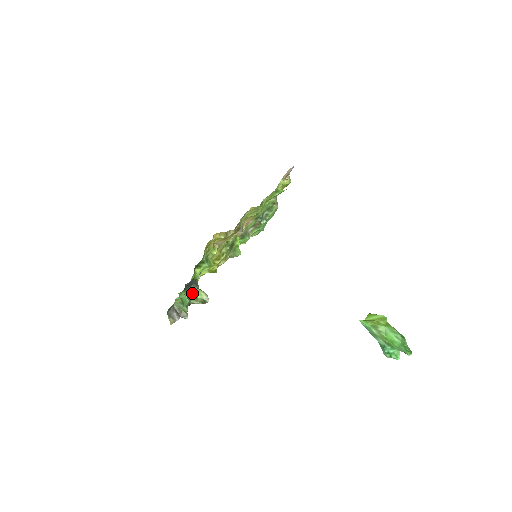
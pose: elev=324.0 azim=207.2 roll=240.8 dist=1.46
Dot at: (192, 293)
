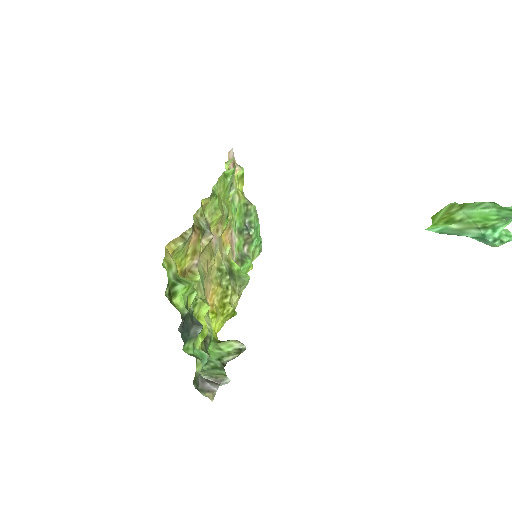
Dot at: (219, 351)
